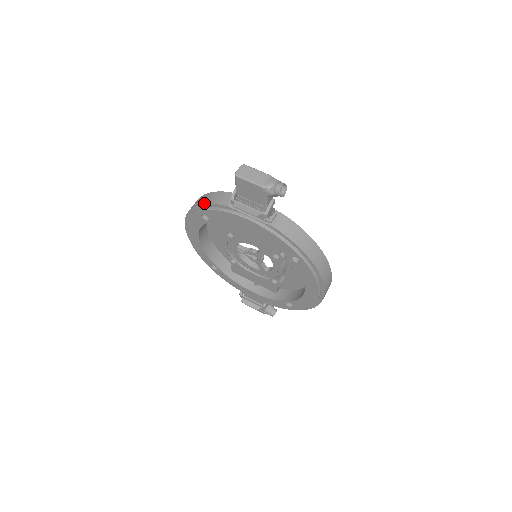
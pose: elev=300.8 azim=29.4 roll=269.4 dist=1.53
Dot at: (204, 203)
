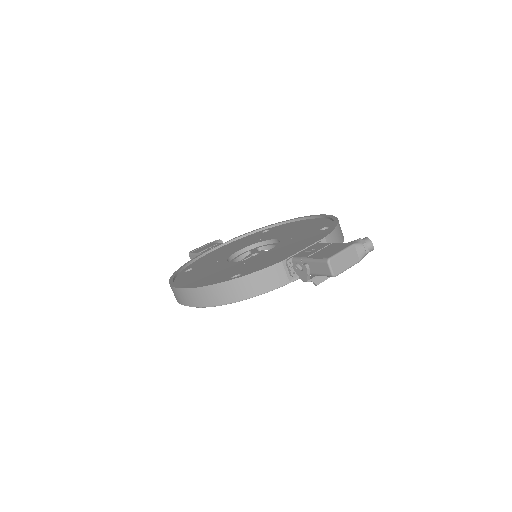
Dot at: (251, 295)
